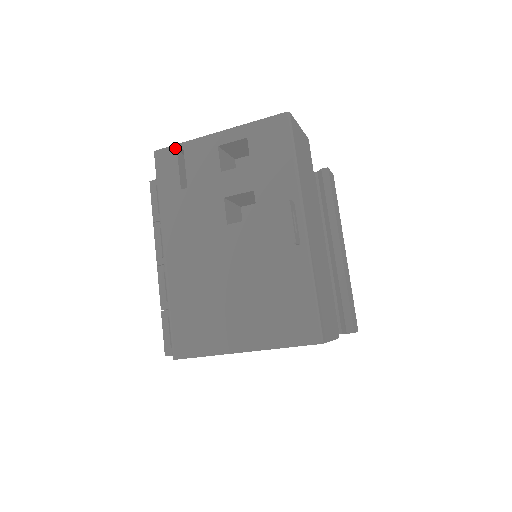
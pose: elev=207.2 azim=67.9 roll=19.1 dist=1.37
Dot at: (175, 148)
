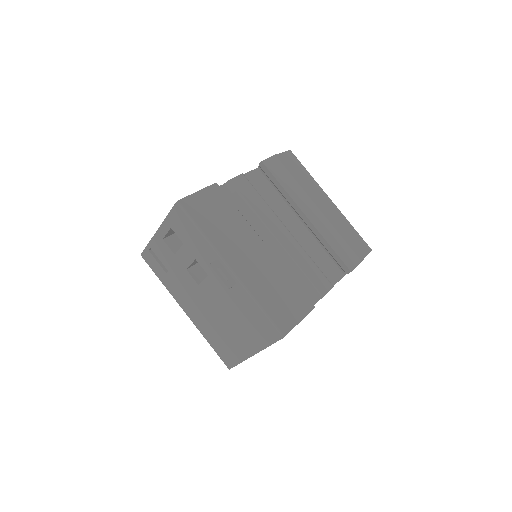
Dot at: (147, 250)
